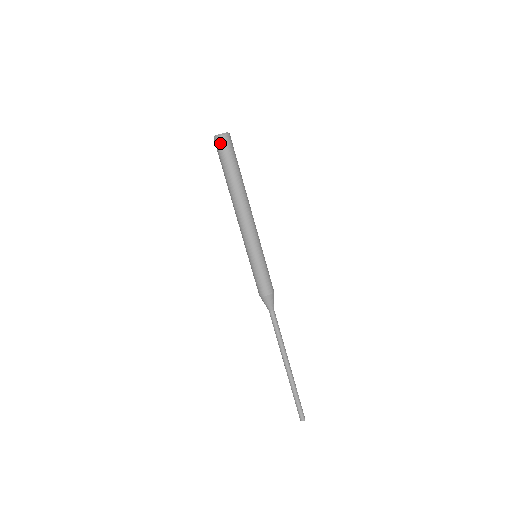
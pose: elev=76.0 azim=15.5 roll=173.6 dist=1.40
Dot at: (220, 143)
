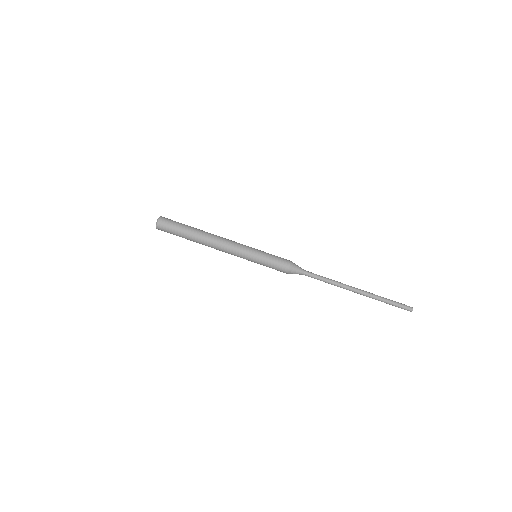
Dot at: (161, 230)
